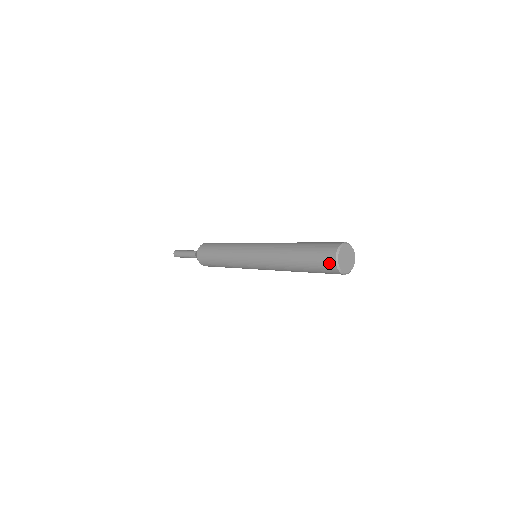
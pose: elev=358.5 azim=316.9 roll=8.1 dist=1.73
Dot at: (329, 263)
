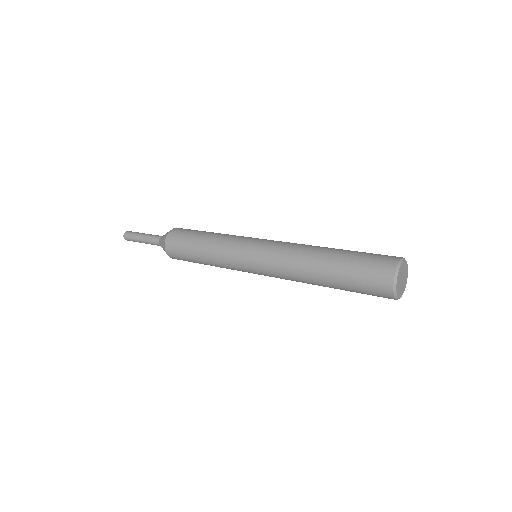
Dot at: (383, 295)
